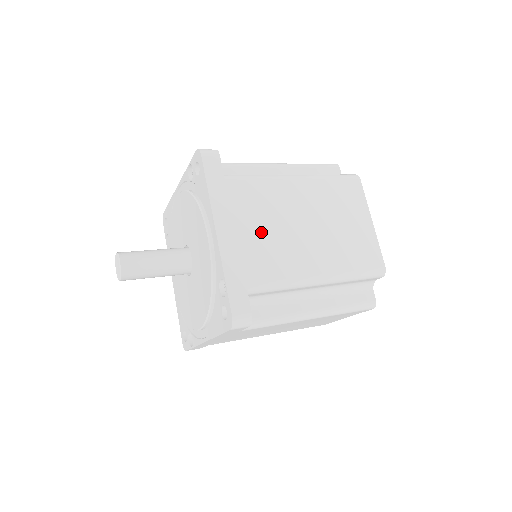
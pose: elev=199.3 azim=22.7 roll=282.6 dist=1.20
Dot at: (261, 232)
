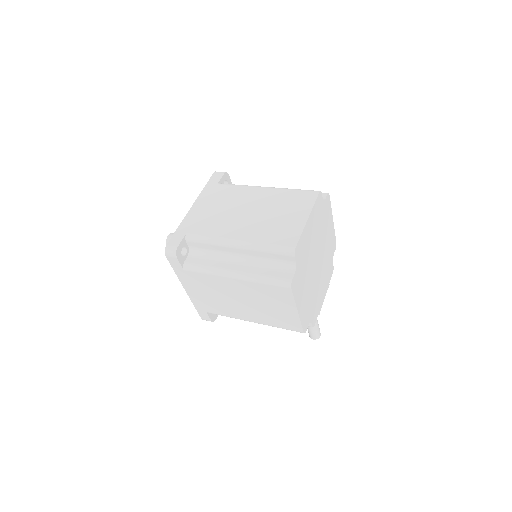
Dot at: (217, 211)
